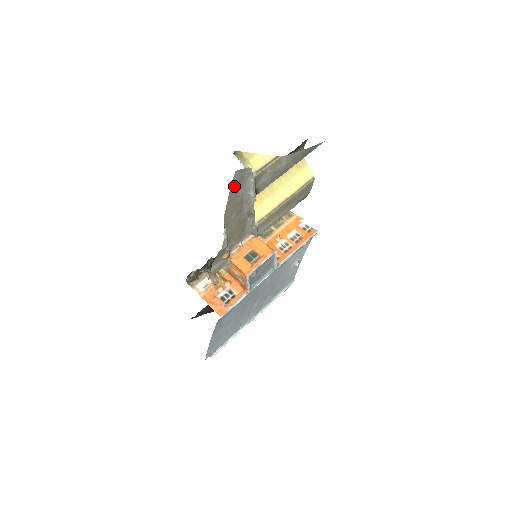
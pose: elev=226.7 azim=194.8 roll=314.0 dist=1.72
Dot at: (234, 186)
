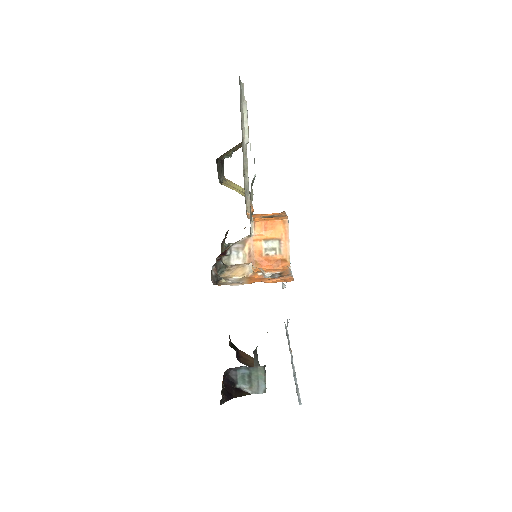
Dot at: occluded
